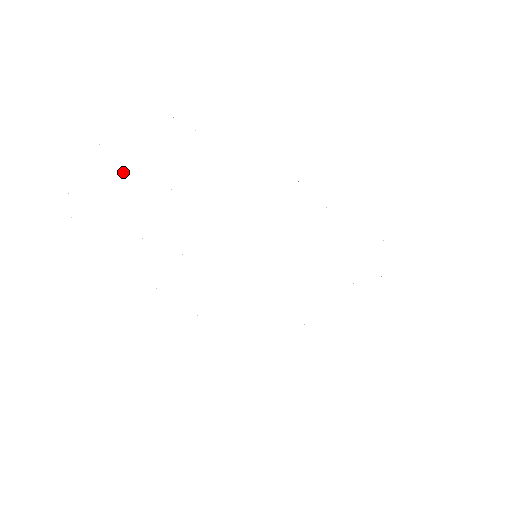
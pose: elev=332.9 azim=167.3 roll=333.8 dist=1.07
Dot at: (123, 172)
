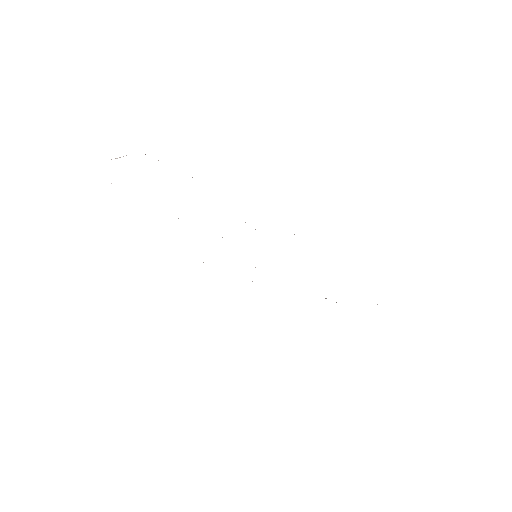
Dot at: occluded
